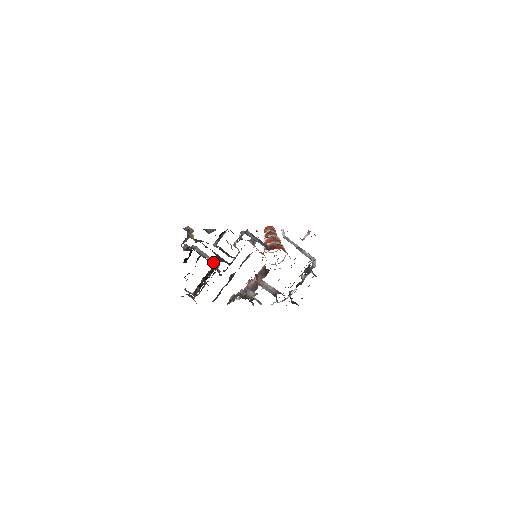
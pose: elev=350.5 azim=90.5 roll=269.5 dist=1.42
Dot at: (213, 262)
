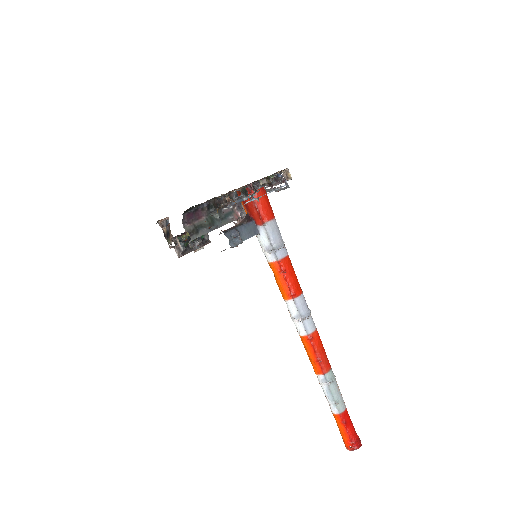
Dot at: occluded
